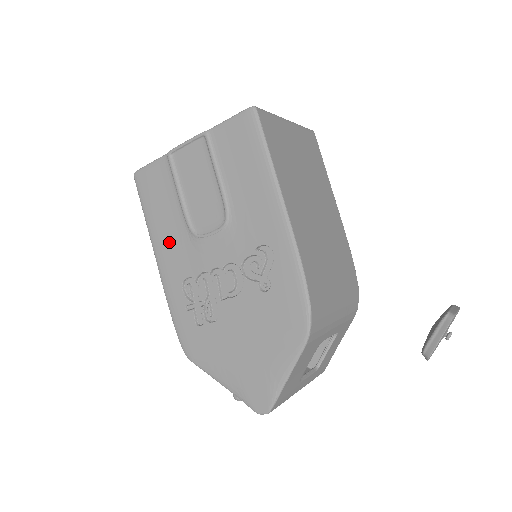
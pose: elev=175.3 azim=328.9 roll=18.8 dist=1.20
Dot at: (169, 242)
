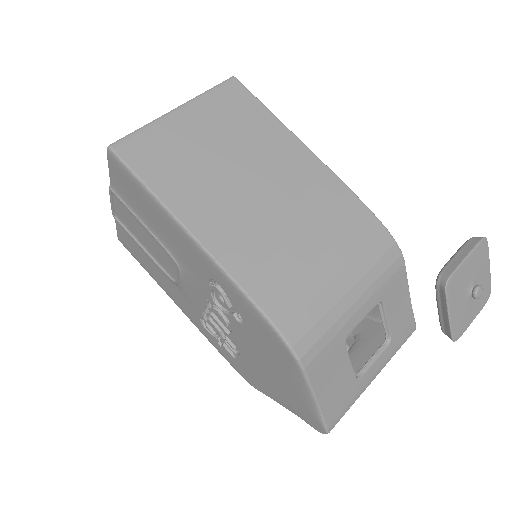
Dot at: (171, 291)
